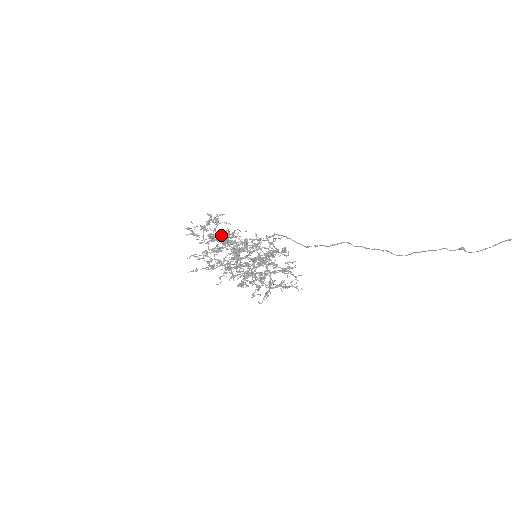
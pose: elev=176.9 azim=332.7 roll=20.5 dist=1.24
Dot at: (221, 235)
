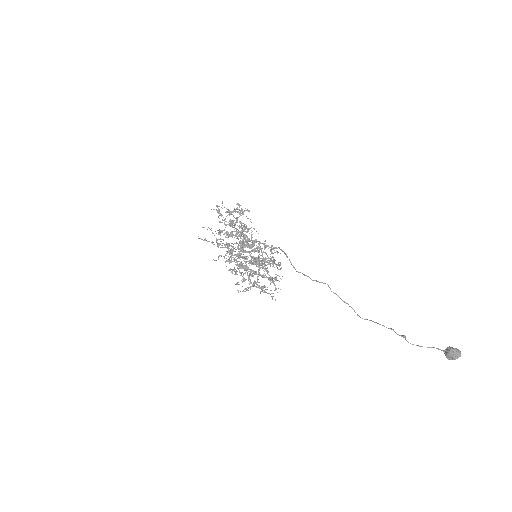
Dot at: (239, 225)
